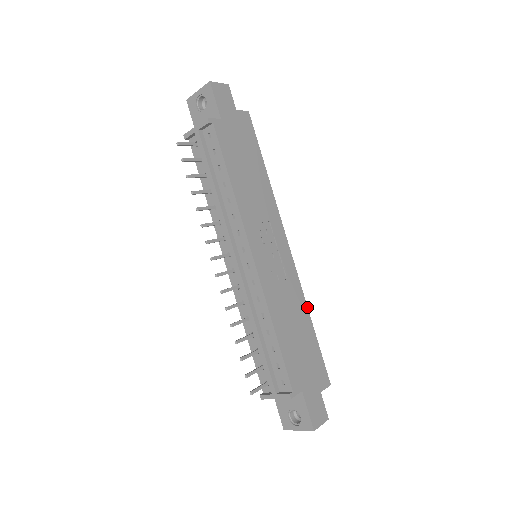
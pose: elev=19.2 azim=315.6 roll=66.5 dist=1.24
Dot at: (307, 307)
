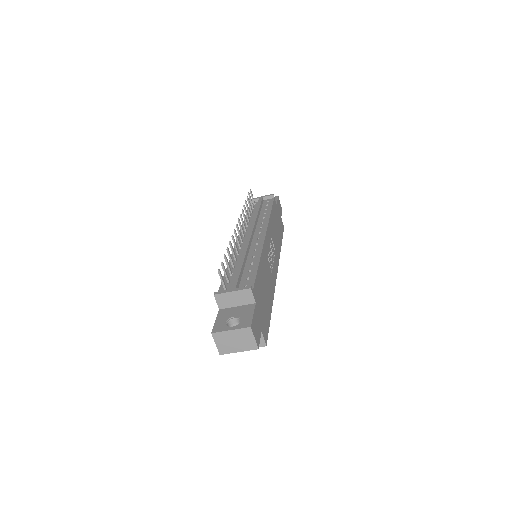
Dot at: occluded
